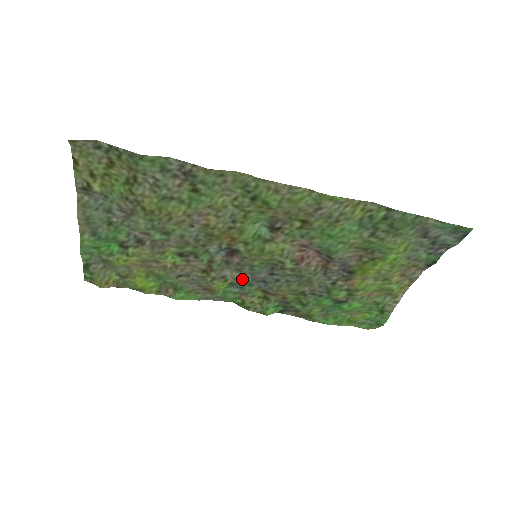
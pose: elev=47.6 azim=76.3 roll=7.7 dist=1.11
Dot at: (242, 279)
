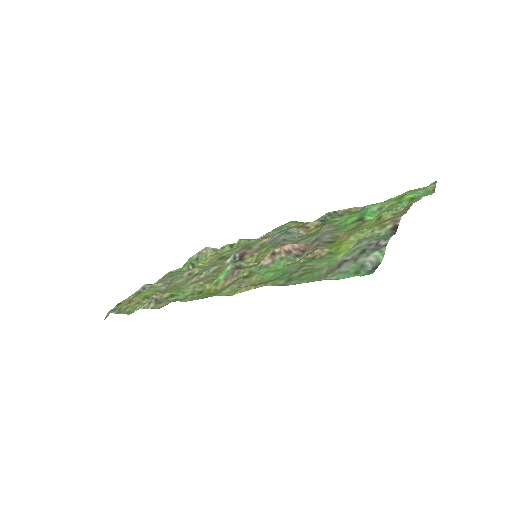
Dot at: (274, 235)
